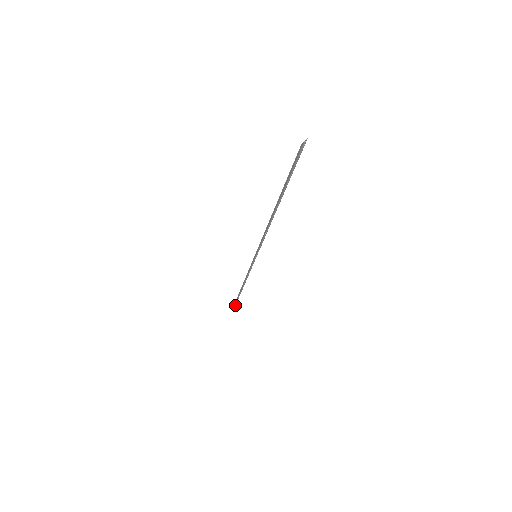
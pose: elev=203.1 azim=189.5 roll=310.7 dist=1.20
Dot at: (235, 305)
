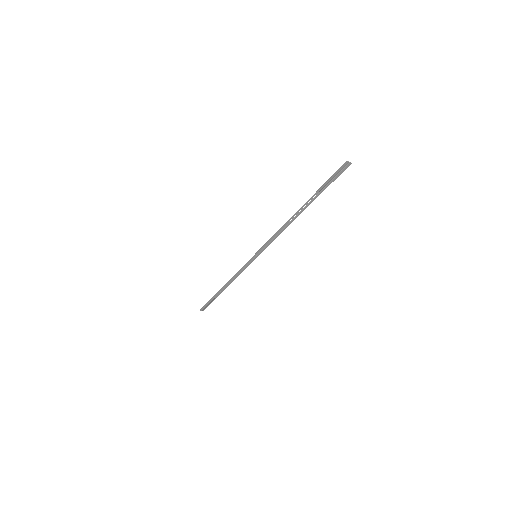
Dot at: (205, 307)
